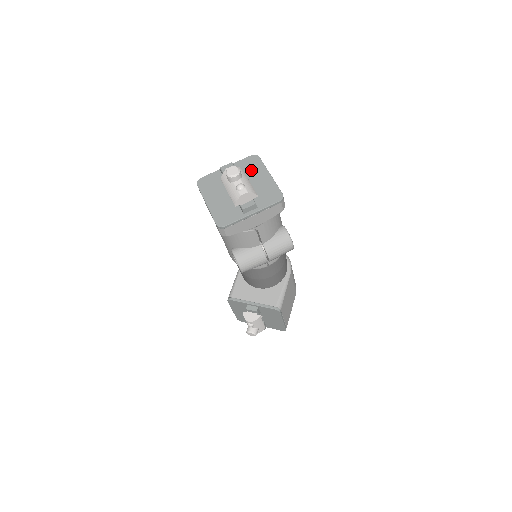
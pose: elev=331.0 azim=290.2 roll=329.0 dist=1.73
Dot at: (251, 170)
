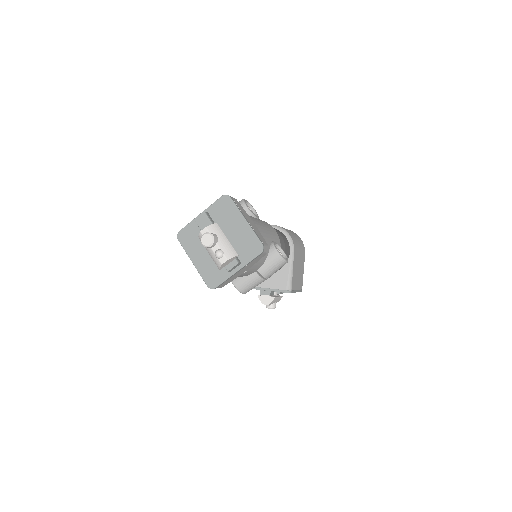
Dot at: (226, 216)
